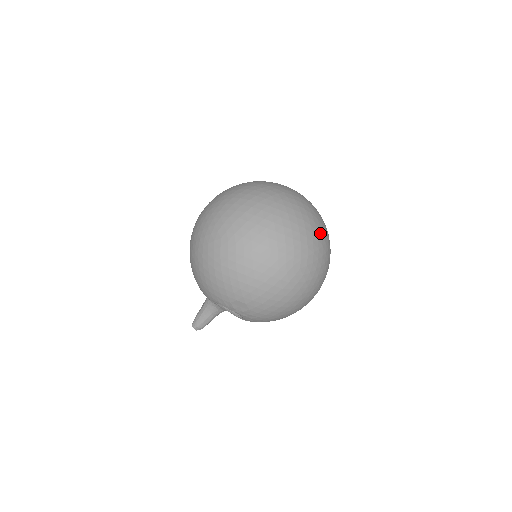
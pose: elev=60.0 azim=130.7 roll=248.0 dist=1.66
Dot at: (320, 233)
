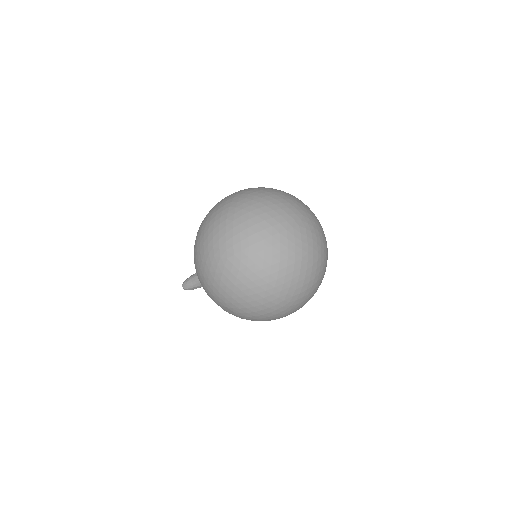
Dot at: (319, 271)
